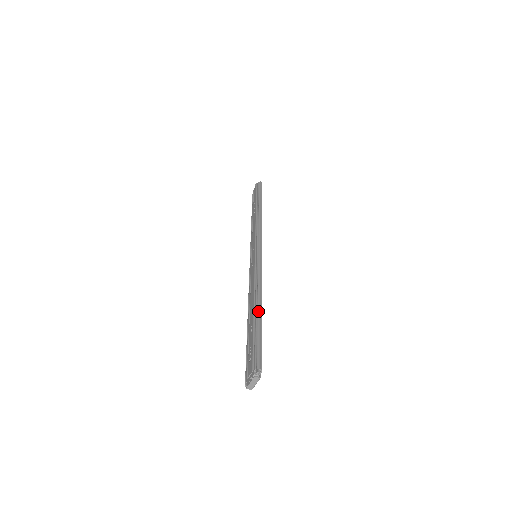
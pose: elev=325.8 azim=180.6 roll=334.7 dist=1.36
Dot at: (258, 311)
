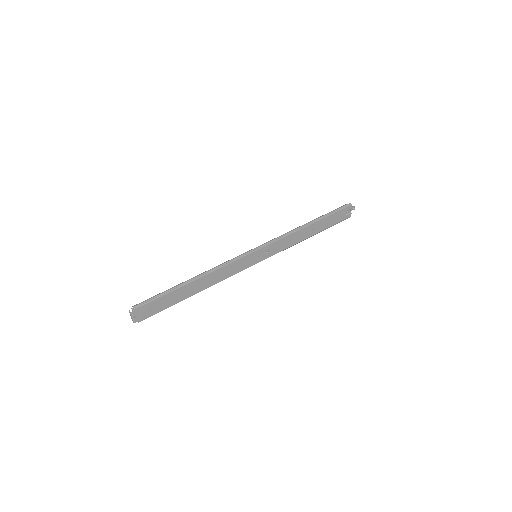
Dot at: (183, 282)
